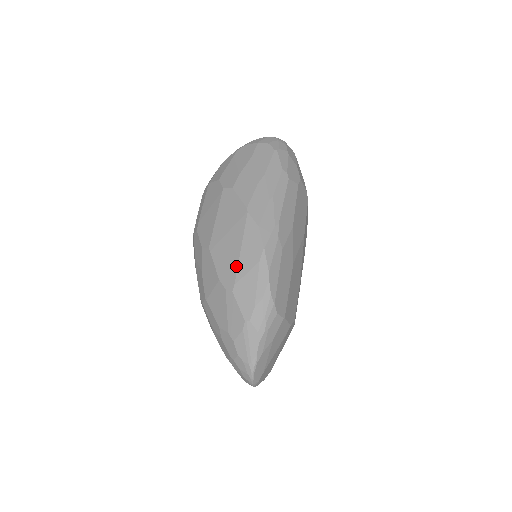
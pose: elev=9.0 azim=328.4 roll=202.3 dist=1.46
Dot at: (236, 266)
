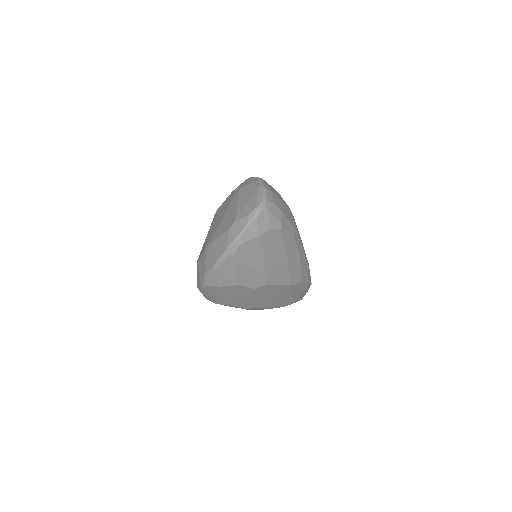
Dot at: (290, 300)
